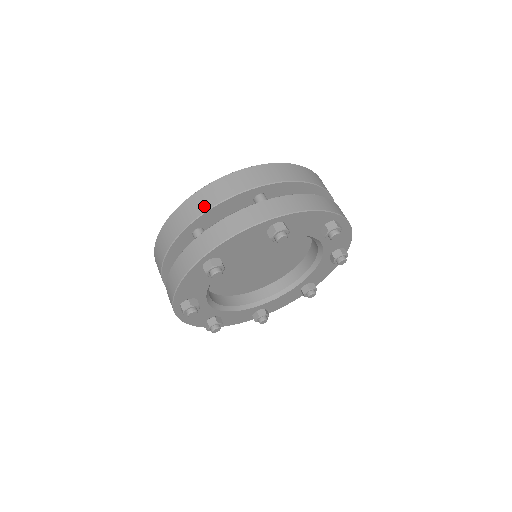
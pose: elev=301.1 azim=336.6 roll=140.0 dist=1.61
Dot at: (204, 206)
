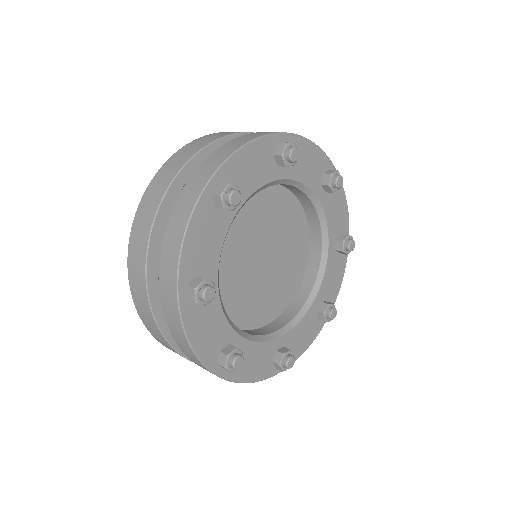
Dot at: occluded
